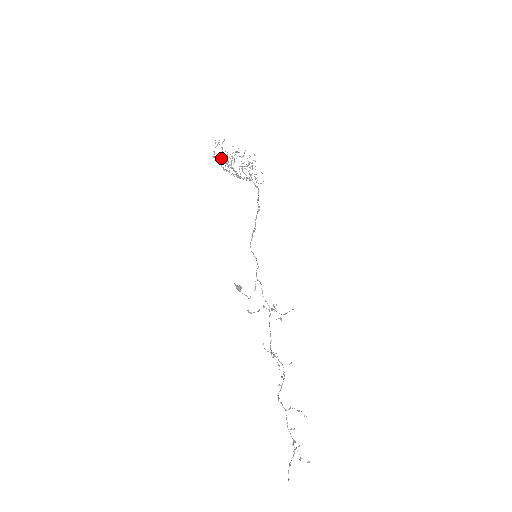
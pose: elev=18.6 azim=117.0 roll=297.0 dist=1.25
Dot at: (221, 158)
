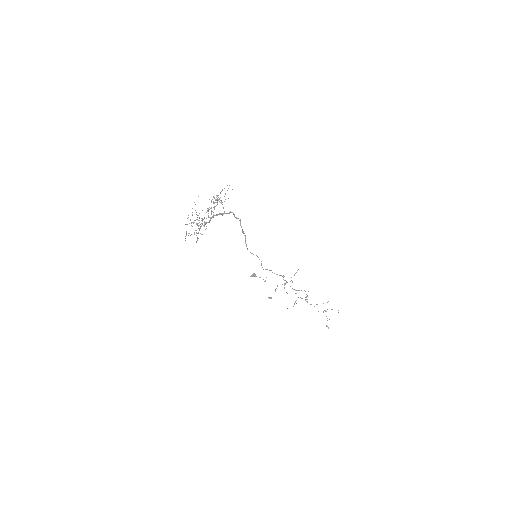
Dot at: occluded
